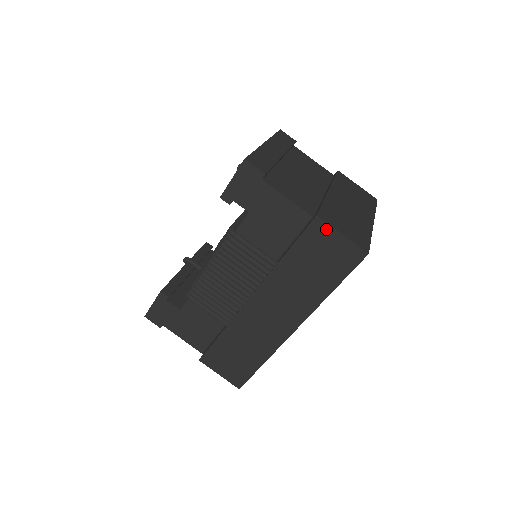
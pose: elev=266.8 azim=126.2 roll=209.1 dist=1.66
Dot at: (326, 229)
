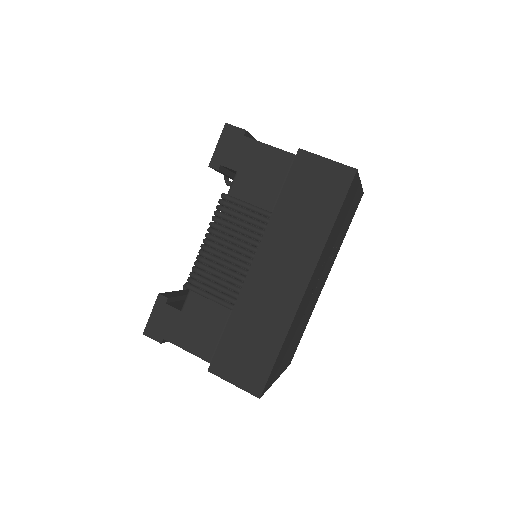
Dot at: (311, 158)
